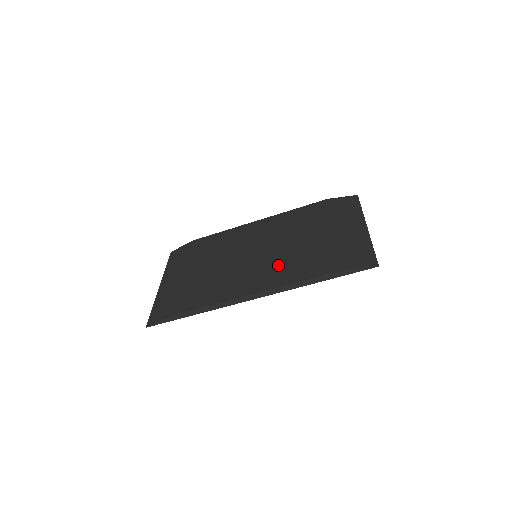
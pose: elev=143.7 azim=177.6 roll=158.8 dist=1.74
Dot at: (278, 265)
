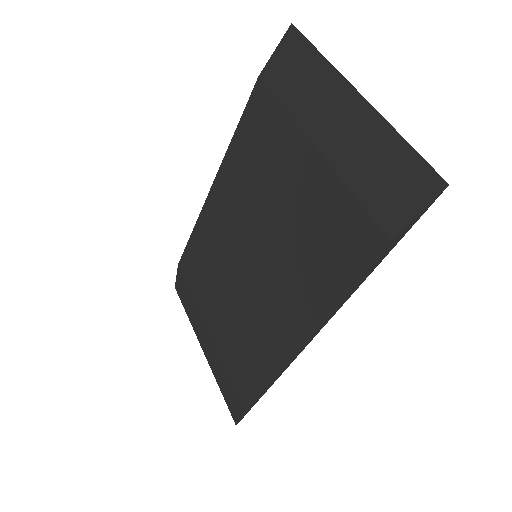
Dot at: (293, 269)
